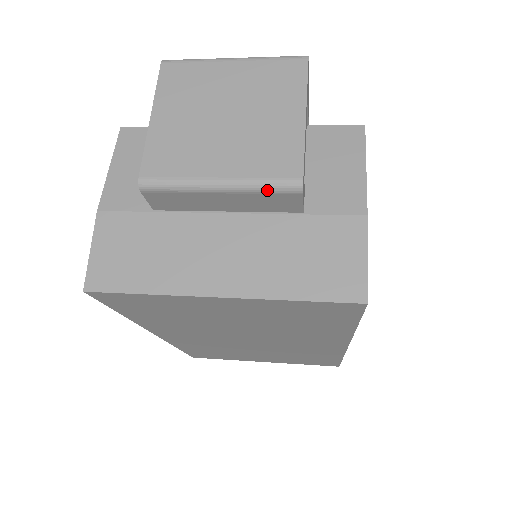
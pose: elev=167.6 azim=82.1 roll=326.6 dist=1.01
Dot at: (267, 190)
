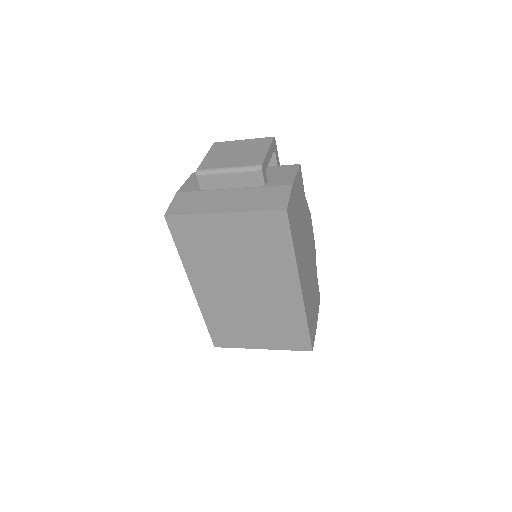
Dot at: (247, 170)
